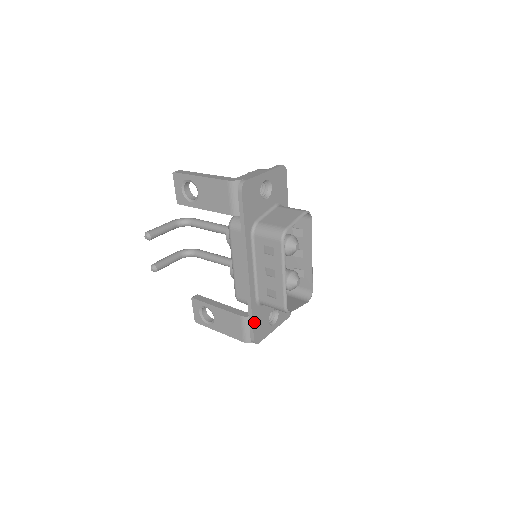
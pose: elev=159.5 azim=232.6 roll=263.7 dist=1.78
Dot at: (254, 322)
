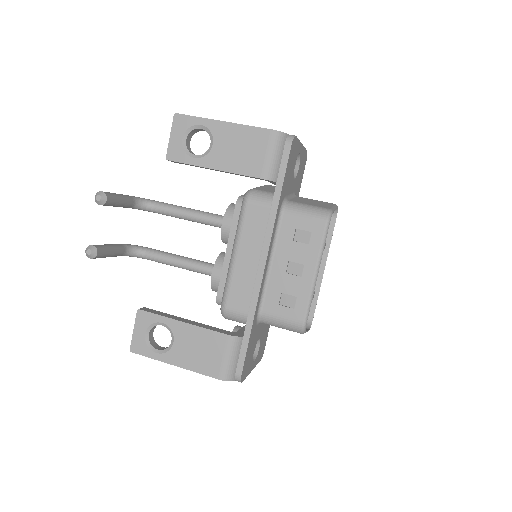
Dot at: (248, 345)
